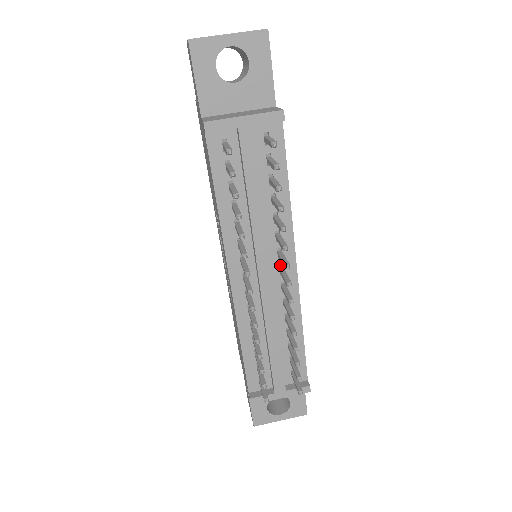
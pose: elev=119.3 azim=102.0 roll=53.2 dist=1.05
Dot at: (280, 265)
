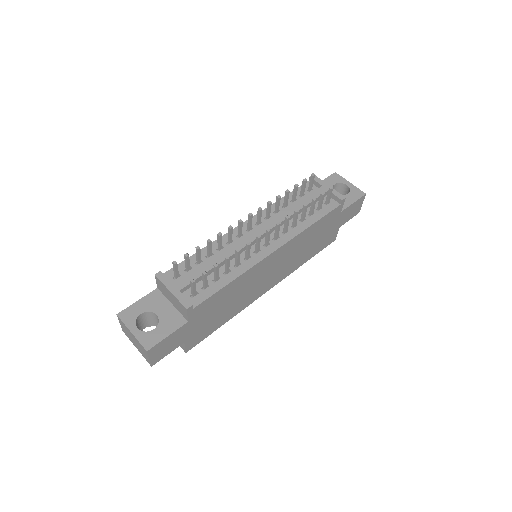
Dot at: (268, 245)
